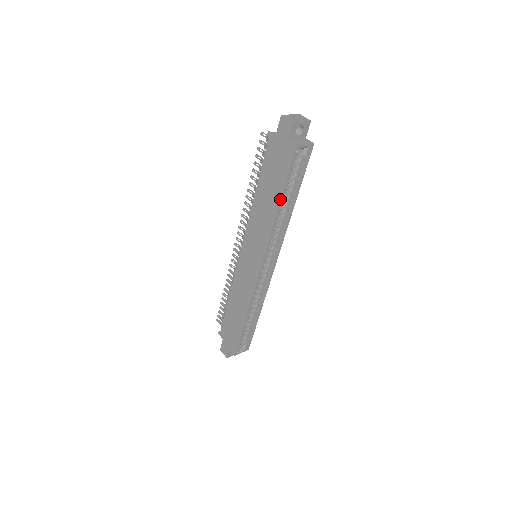
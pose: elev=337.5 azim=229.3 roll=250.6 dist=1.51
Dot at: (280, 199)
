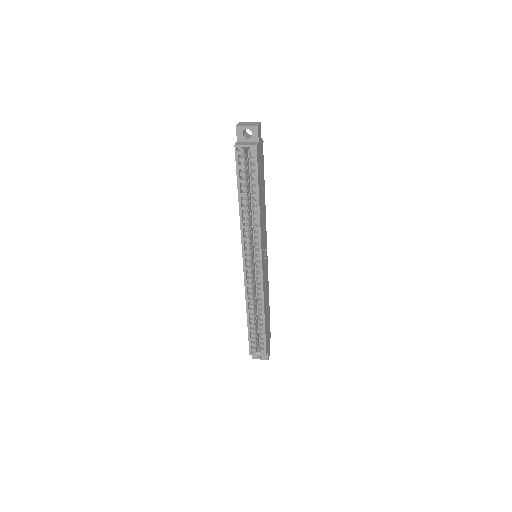
Dot at: (238, 194)
